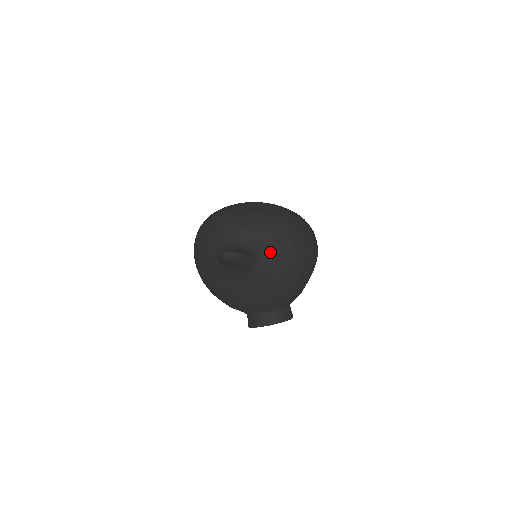
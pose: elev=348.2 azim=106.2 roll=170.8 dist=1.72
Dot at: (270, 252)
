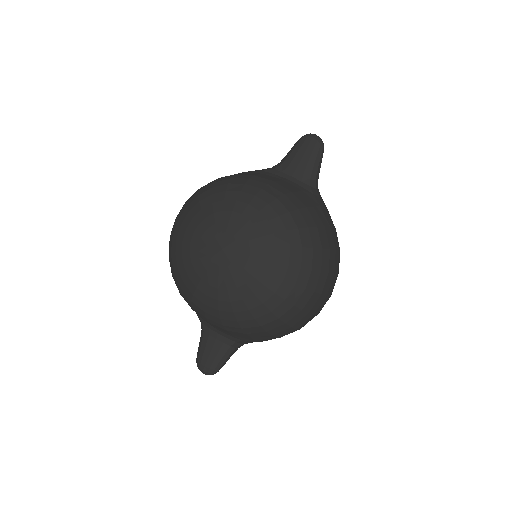
Dot at: (252, 342)
